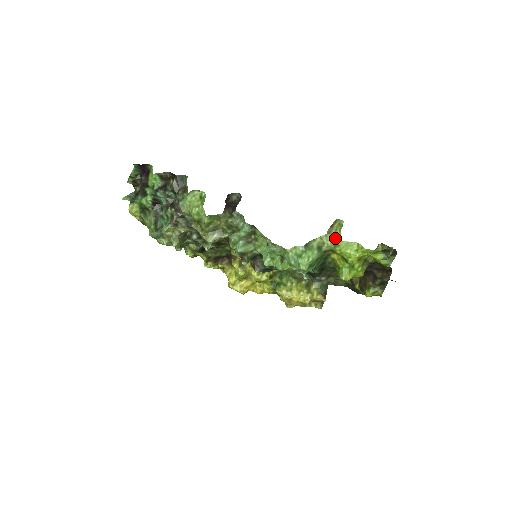
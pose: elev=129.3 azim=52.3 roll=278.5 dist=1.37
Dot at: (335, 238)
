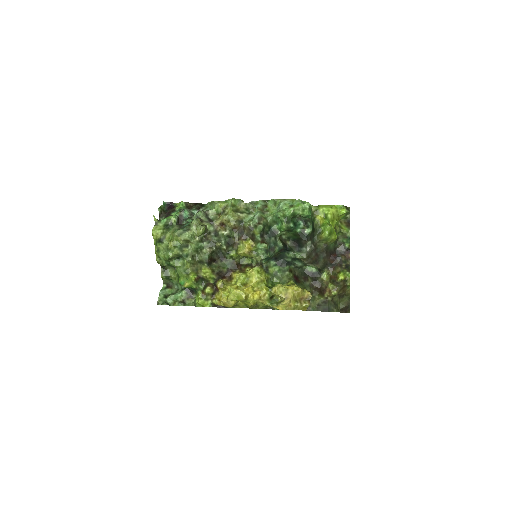
Dot at: (316, 206)
